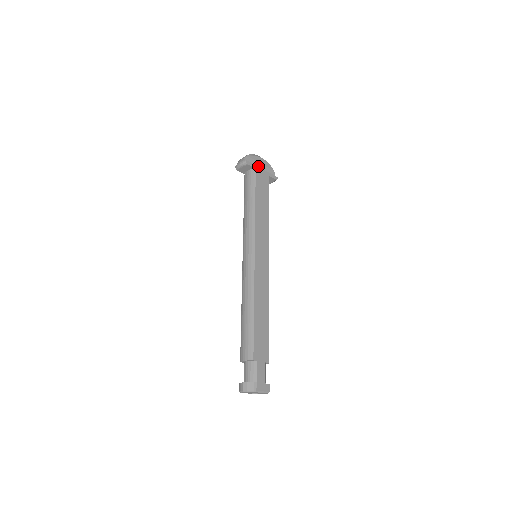
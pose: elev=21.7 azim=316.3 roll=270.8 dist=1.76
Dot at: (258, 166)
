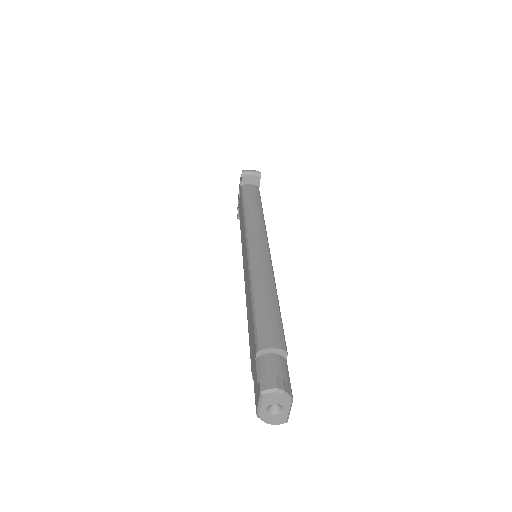
Dot at: occluded
